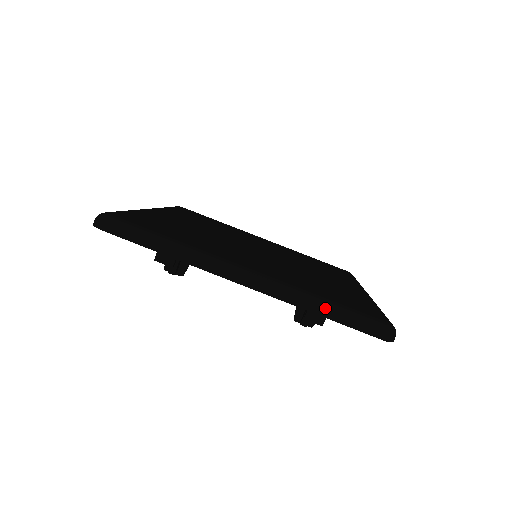
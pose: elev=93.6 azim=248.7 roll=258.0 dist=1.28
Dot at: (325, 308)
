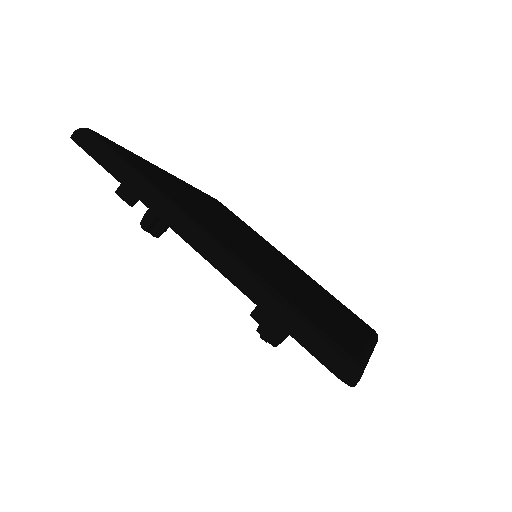
Dot at: (275, 306)
